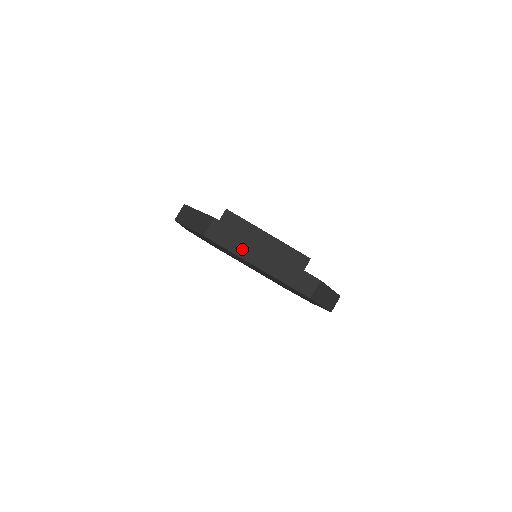
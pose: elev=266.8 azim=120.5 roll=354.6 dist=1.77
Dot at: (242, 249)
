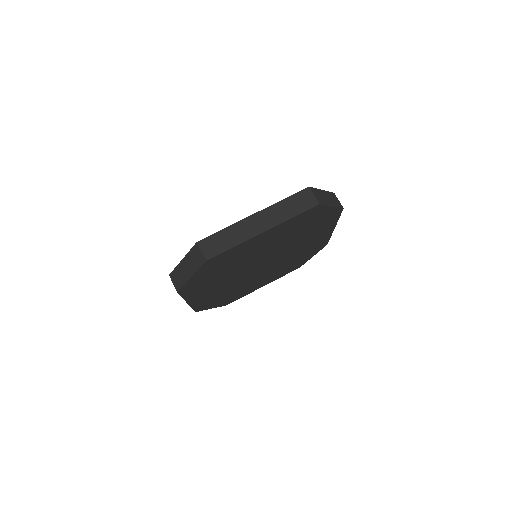
Dot at: (240, 235)
